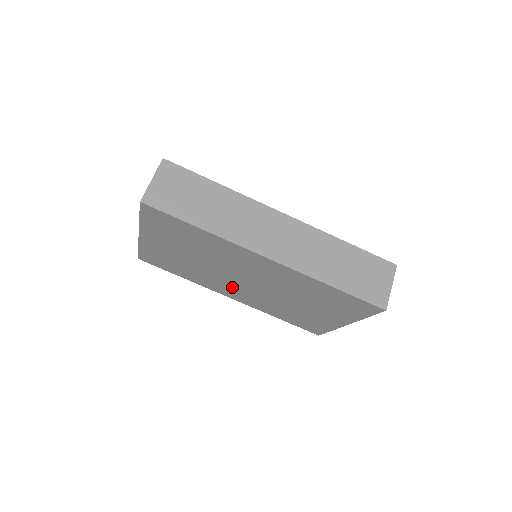
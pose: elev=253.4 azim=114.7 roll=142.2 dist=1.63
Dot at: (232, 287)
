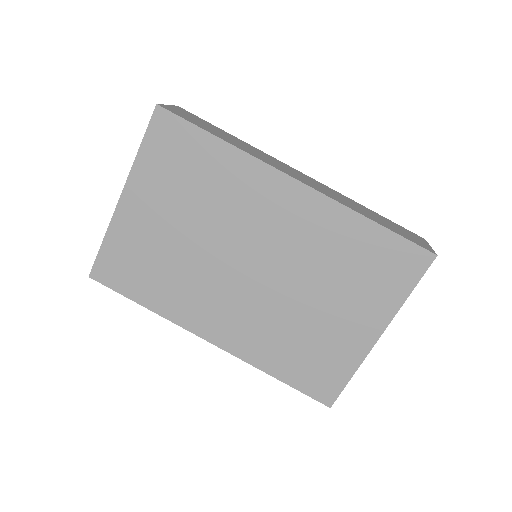
Dot at: (222, 299)
